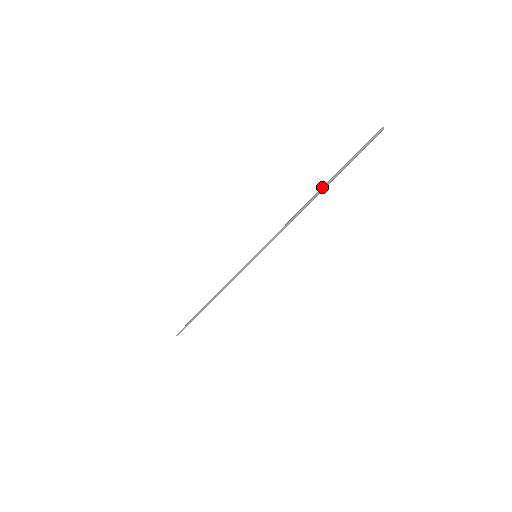
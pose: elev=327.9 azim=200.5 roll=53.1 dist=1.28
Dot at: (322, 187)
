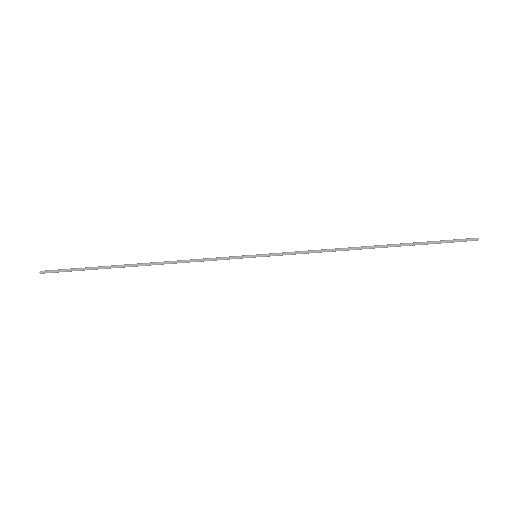
Dot at: (388, 246)
